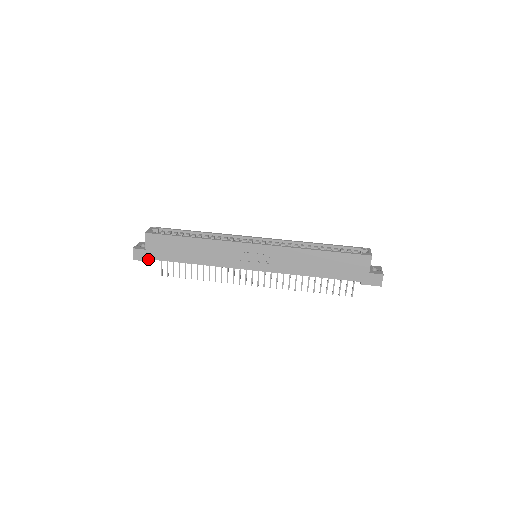
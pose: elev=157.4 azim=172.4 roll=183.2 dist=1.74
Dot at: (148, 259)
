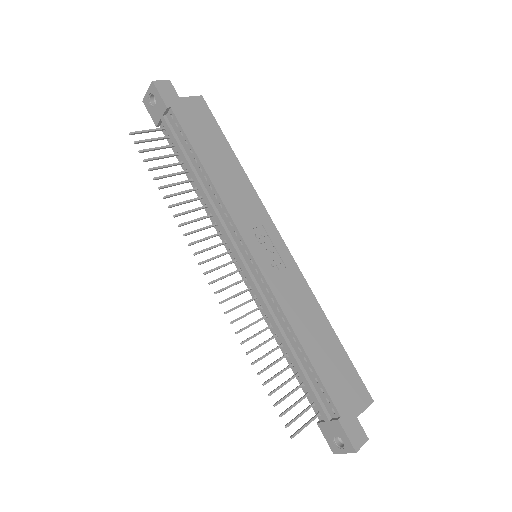
Dot at: (168, 102)
